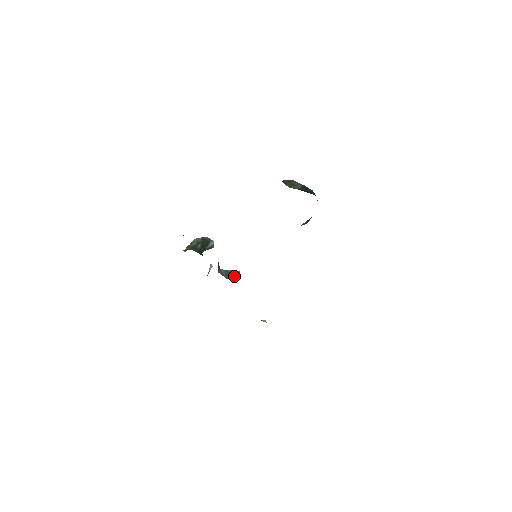
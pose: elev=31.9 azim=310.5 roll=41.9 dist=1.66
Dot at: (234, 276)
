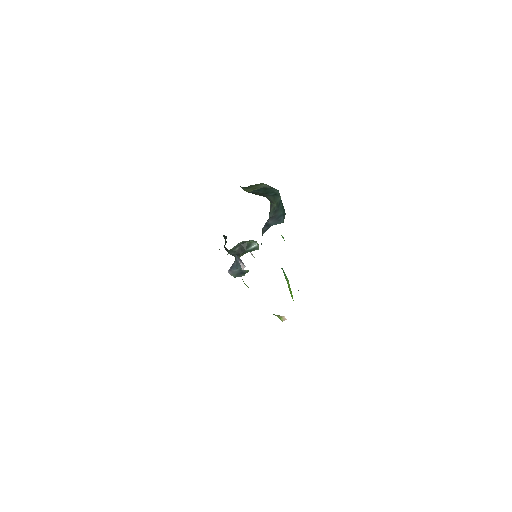
Dot at: (243, 275)
